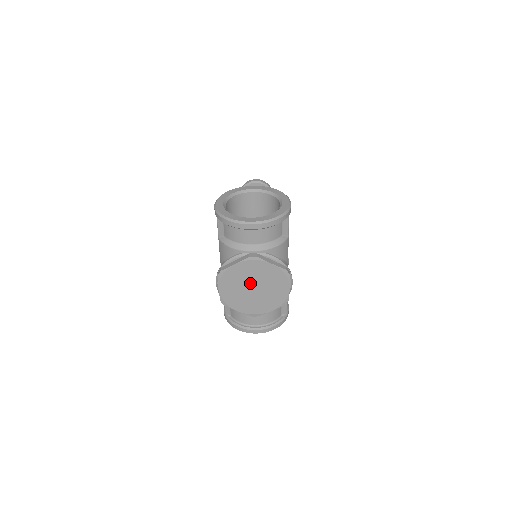
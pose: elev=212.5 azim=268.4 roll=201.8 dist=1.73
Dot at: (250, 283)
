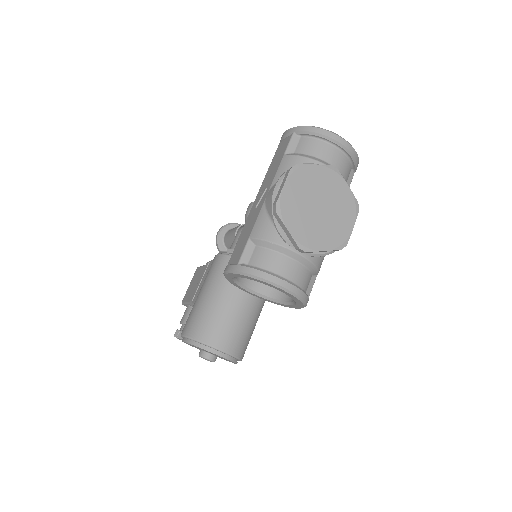
Dot at: (318, 198)
